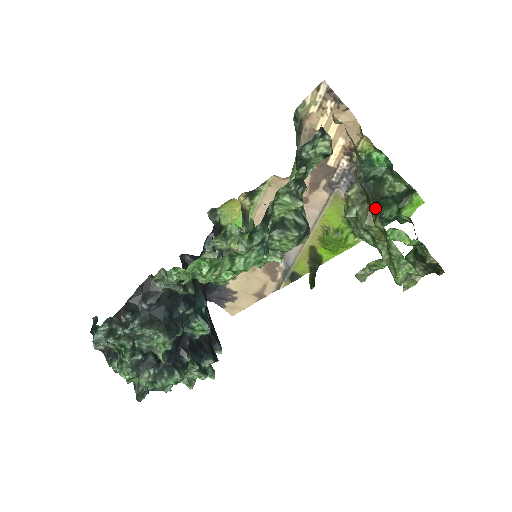
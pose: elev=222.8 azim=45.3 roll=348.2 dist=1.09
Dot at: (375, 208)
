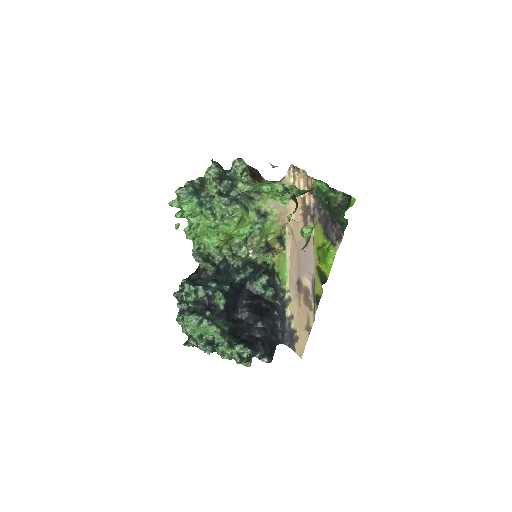
Dot at: occluded
